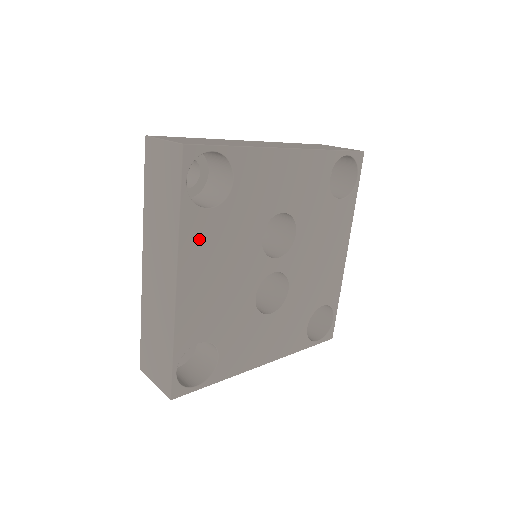
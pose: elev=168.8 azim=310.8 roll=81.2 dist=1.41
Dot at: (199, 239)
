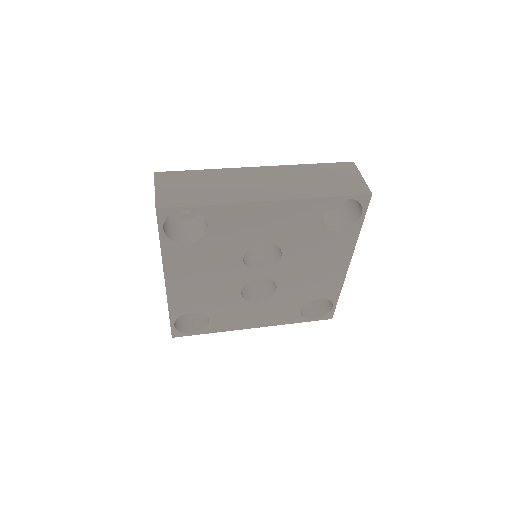
Dot at: (181, 260)
